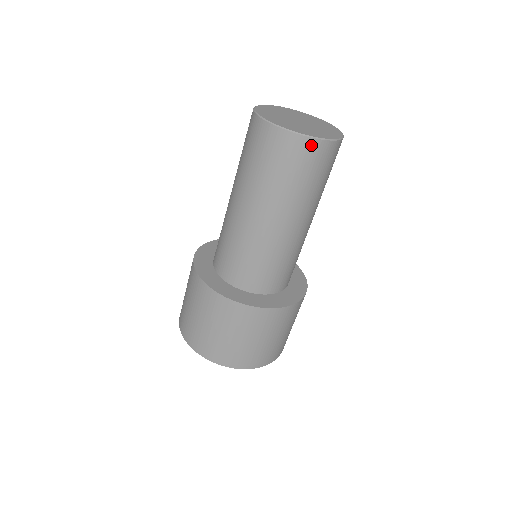
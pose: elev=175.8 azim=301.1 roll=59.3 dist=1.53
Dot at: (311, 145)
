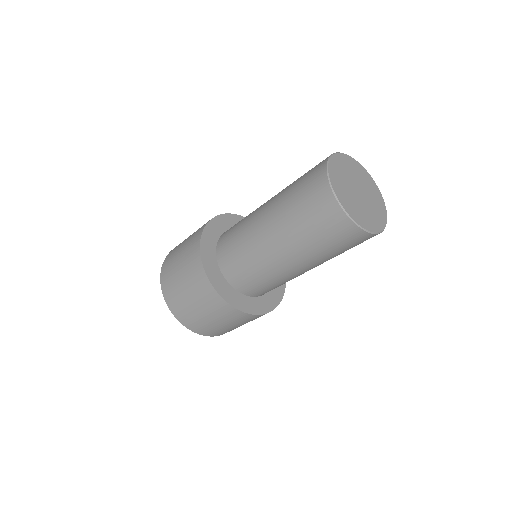
Dot at: occluded
